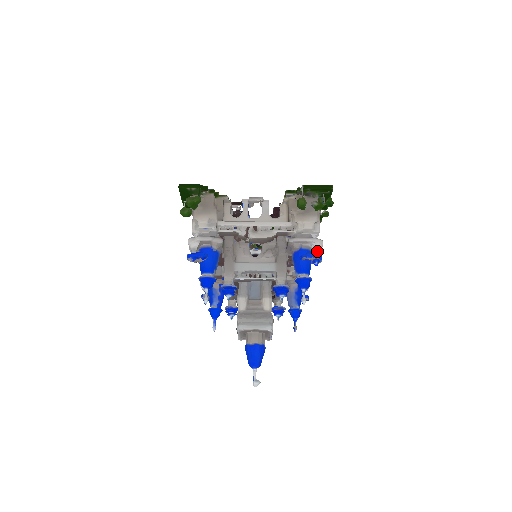
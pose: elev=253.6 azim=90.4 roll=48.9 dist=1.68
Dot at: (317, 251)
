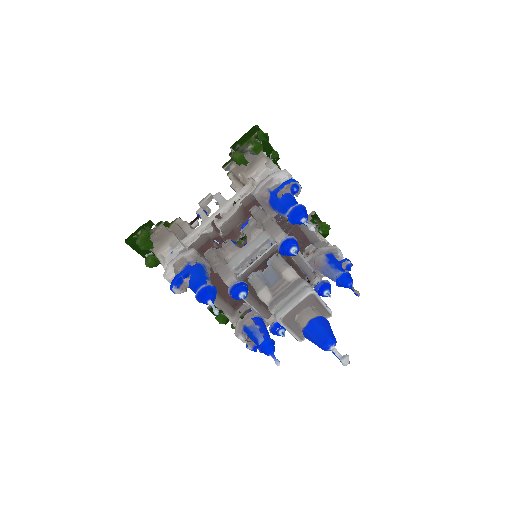
Dot at: occluded
